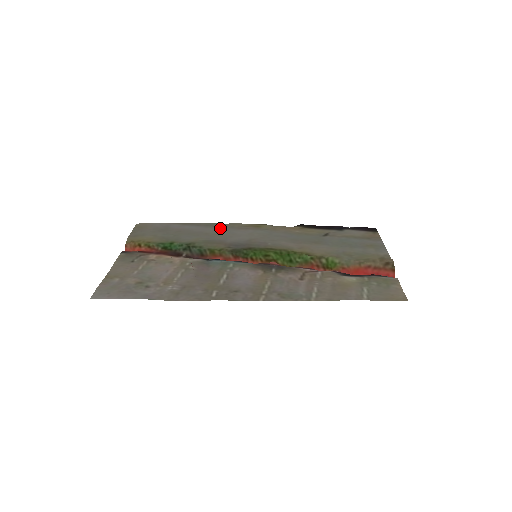
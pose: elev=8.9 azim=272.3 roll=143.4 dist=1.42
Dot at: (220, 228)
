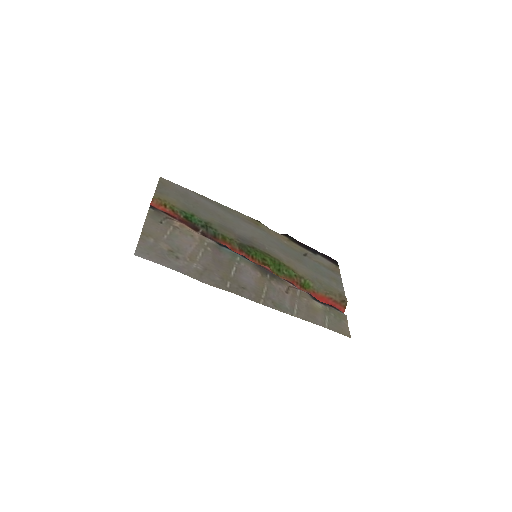
Dot at: (229, 213)
